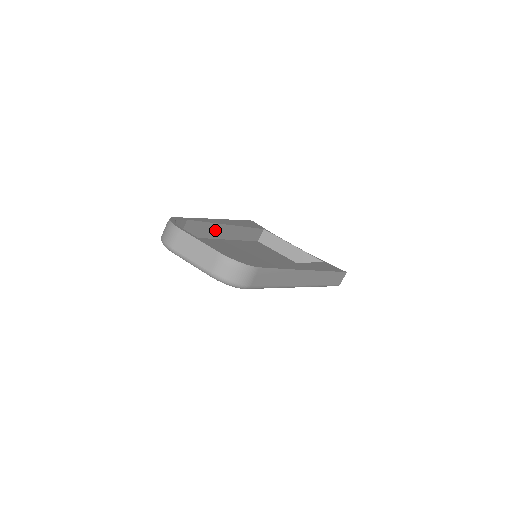
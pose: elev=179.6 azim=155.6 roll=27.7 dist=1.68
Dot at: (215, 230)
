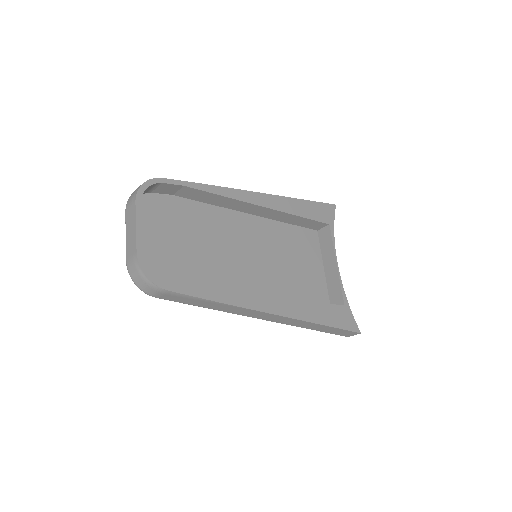
Dot at: (236, 204)
